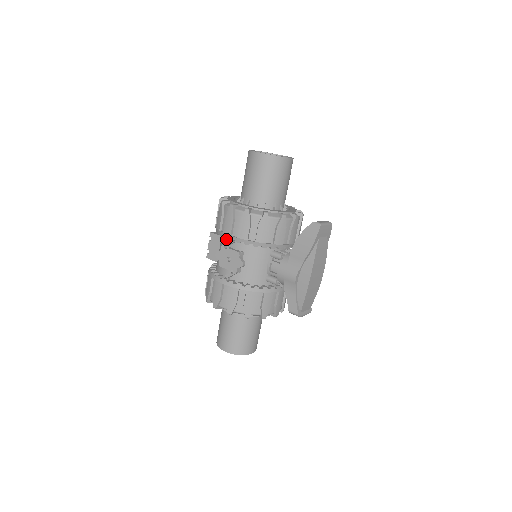
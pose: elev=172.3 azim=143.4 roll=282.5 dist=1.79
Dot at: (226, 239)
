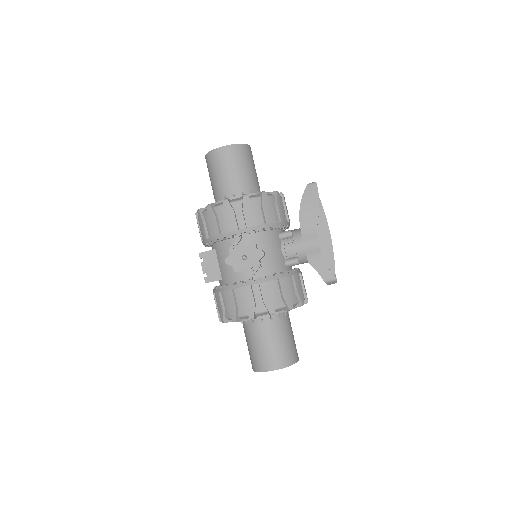
Dot at: (229, 242)
